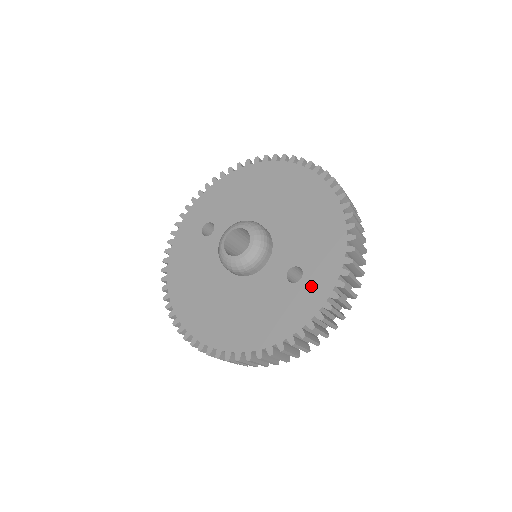
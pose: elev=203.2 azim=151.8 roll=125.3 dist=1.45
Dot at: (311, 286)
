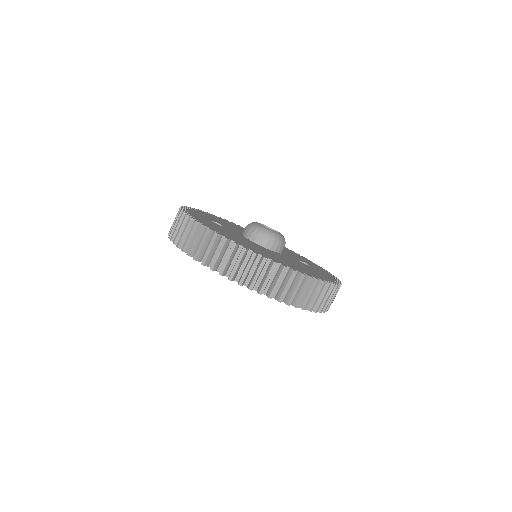
Dot at: (319, 270)
